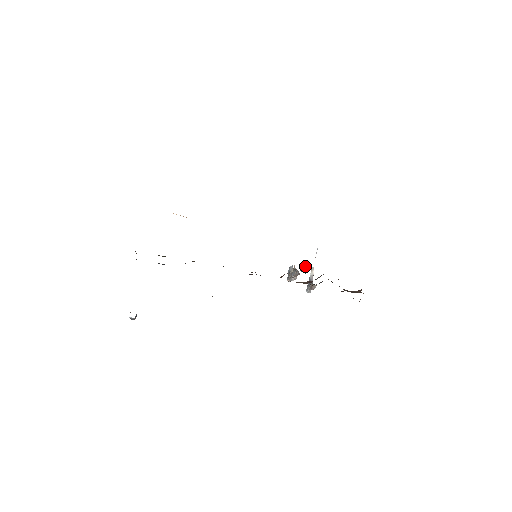
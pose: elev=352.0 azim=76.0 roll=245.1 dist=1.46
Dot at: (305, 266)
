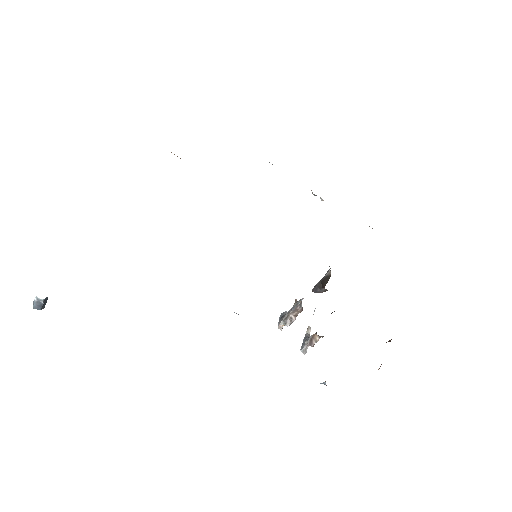
Dot at: (325, 276)
